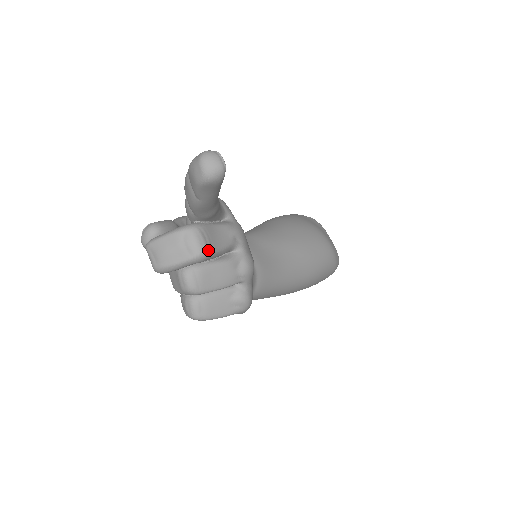
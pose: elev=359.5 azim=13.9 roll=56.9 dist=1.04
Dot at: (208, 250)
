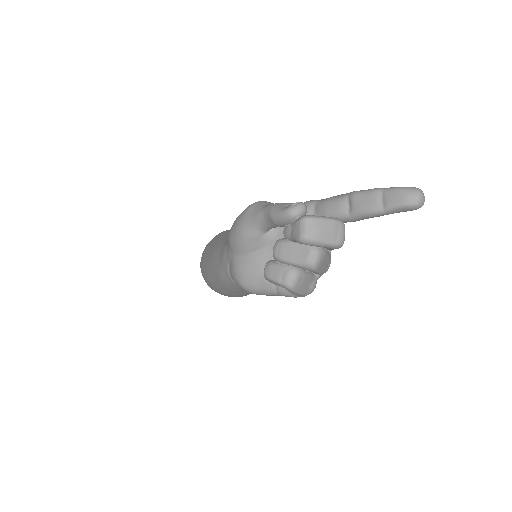
Dot at: occluded
